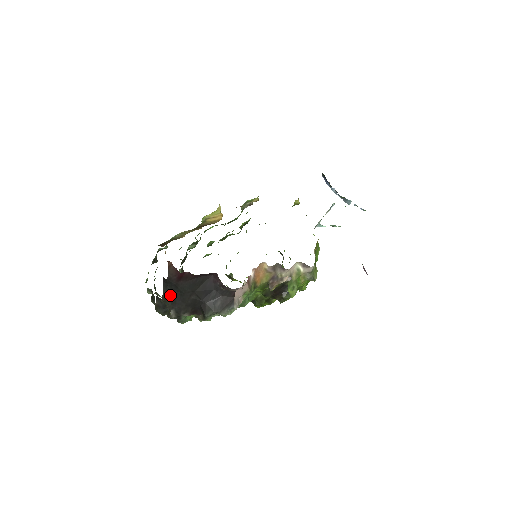
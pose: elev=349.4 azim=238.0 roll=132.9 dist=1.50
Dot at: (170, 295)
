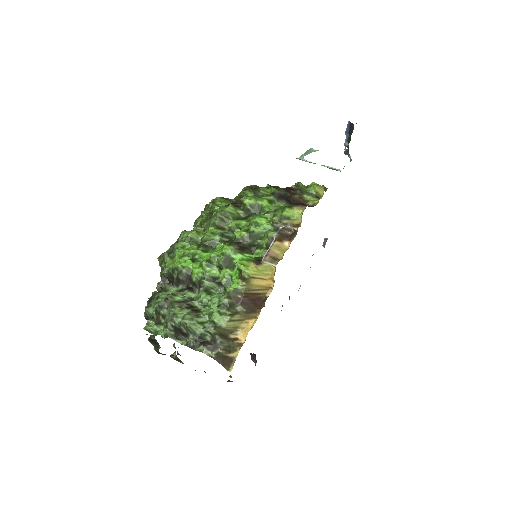
Dot at: occluded
